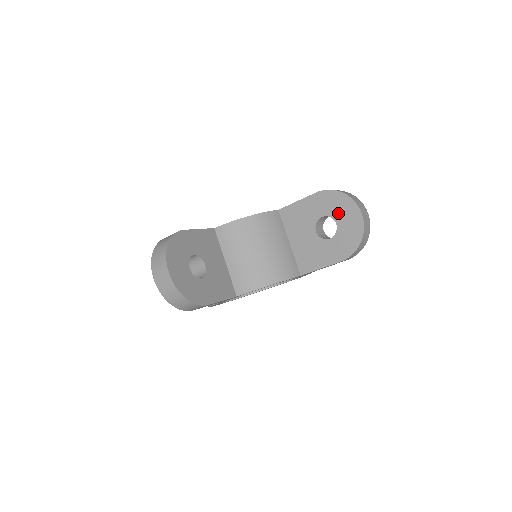
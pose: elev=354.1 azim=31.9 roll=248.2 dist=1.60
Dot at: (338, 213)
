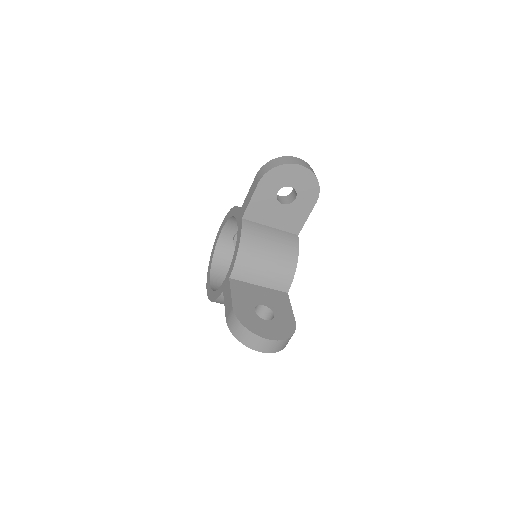
Dot at: (286, 180)
